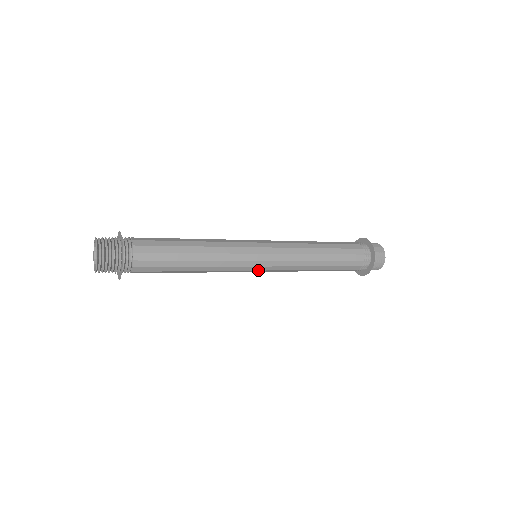
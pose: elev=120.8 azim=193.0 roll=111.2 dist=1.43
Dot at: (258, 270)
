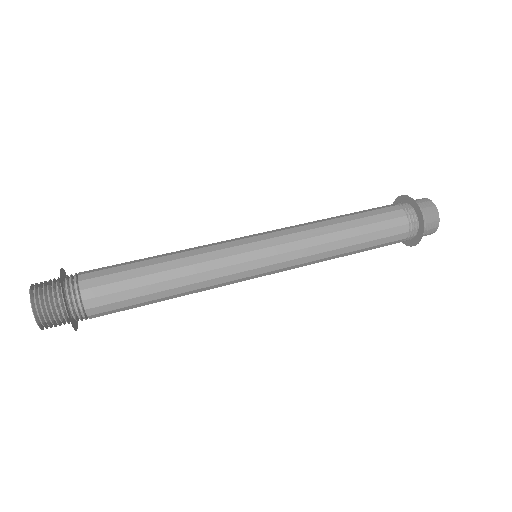
Dot at: occluded
